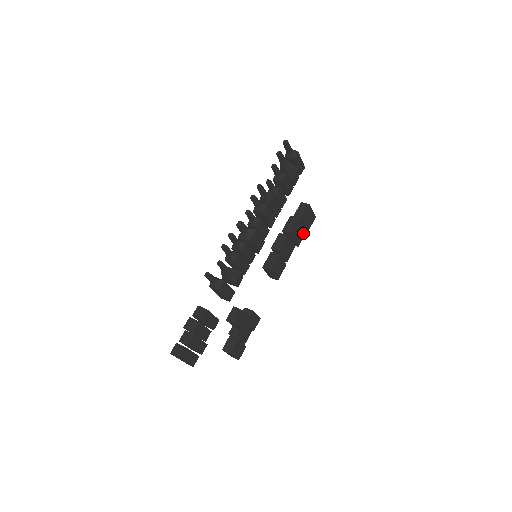
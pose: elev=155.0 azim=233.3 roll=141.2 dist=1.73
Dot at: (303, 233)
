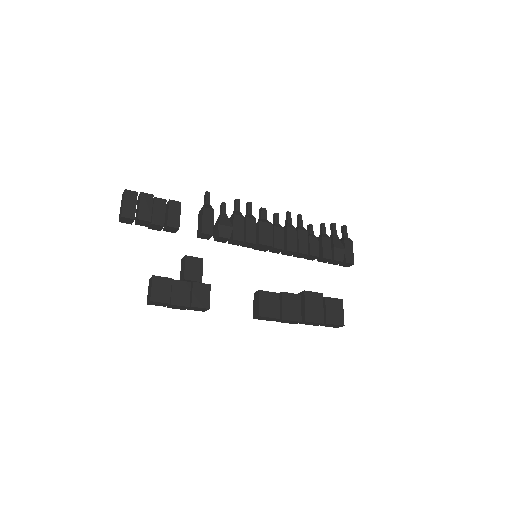
Dot at: (320, 318)
